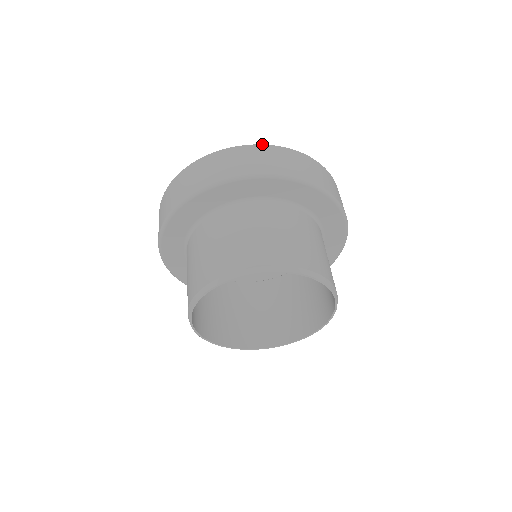
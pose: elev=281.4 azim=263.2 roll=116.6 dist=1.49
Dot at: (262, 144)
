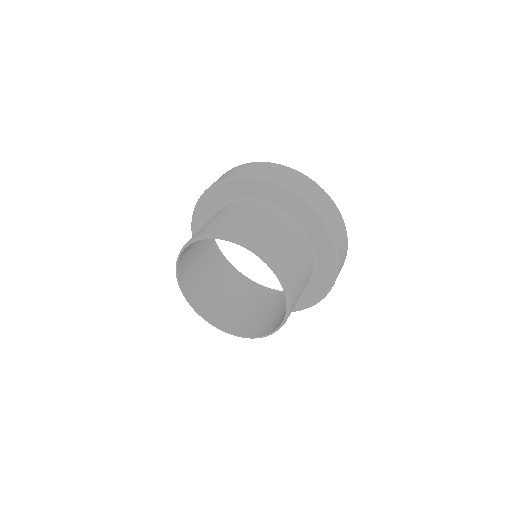
Dot at: occluded
